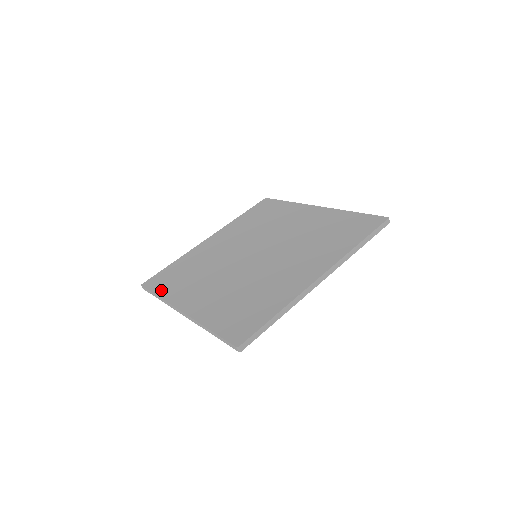
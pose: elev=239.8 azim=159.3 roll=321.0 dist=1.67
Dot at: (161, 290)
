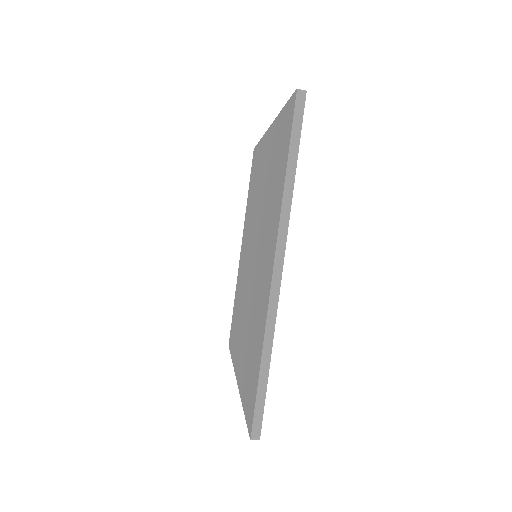
Dot at: (232, 350)
